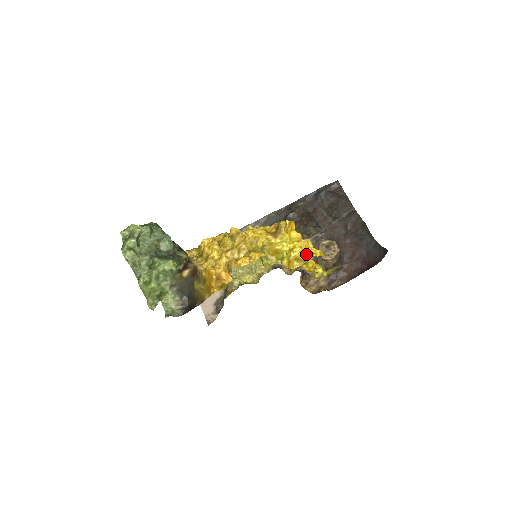
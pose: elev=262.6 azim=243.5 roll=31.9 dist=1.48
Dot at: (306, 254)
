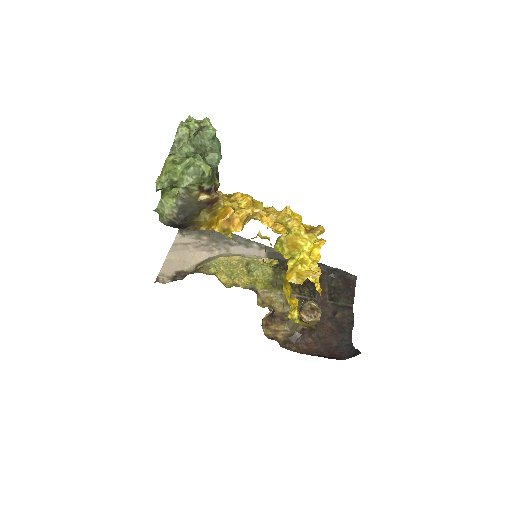
Dot at: (312, 275)
